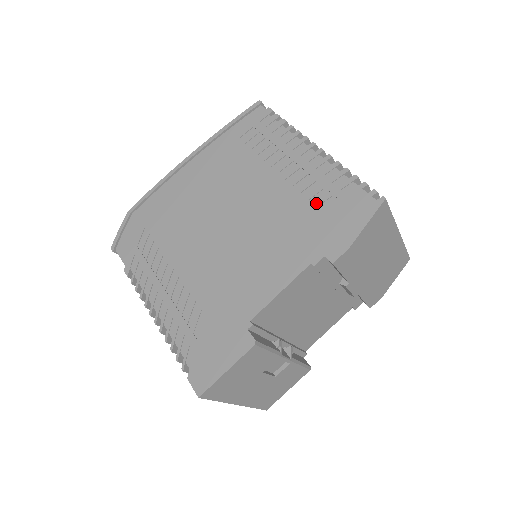
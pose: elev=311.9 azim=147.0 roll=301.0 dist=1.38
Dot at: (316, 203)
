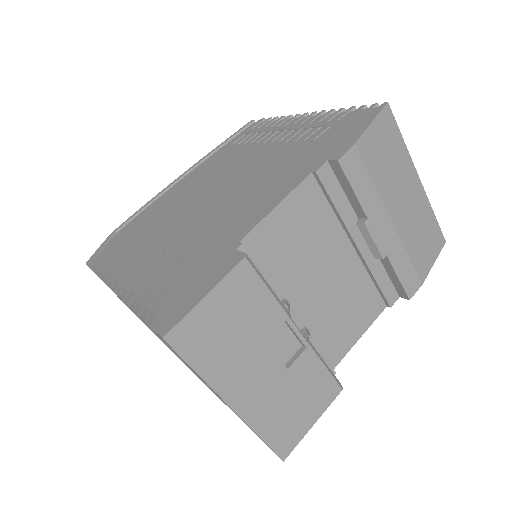
Dot at: (312, 138)
